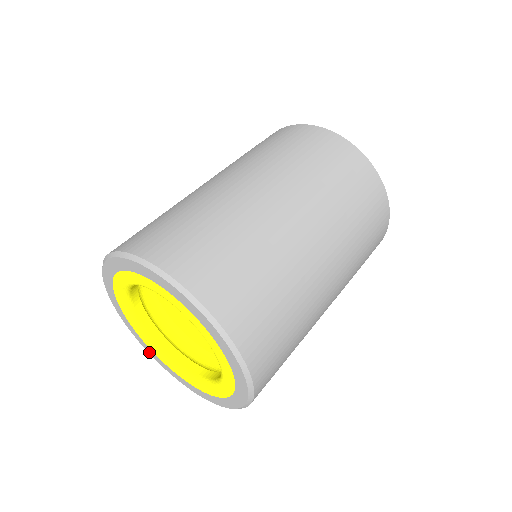
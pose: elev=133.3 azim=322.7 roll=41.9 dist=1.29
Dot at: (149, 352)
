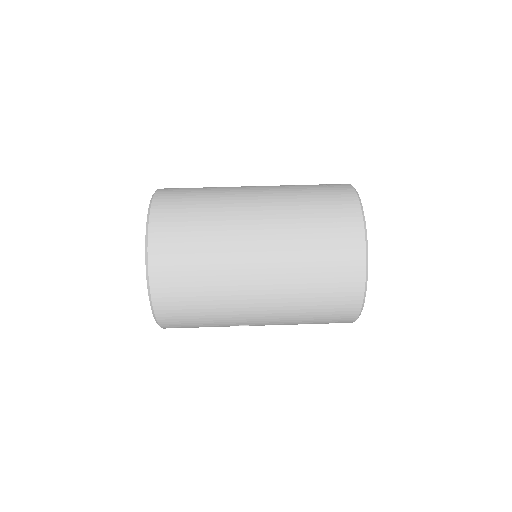
Dot at: occluded
